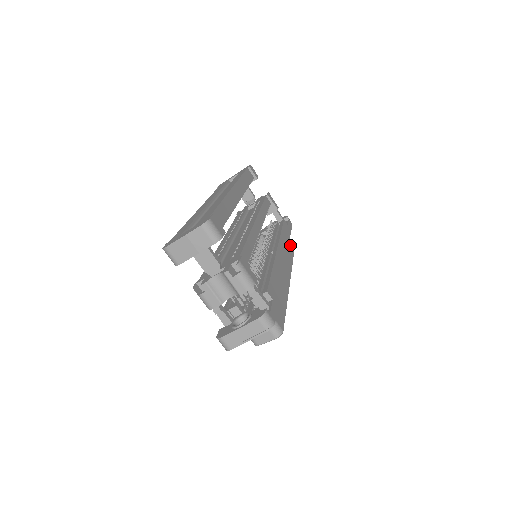
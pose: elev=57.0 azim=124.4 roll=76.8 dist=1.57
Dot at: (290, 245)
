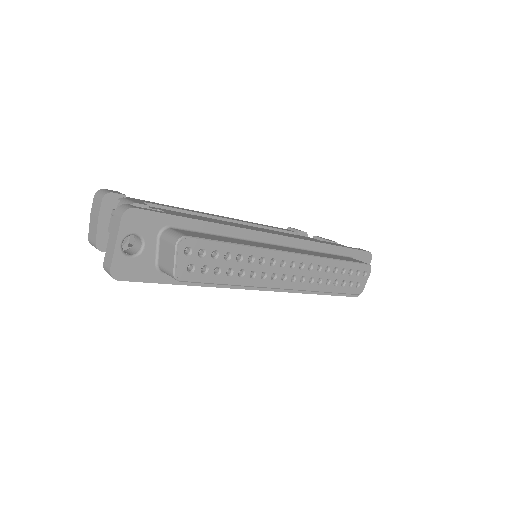
Dot at: (355, 260)
